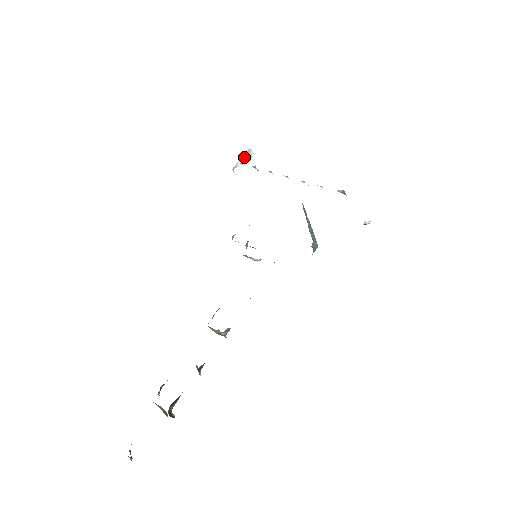
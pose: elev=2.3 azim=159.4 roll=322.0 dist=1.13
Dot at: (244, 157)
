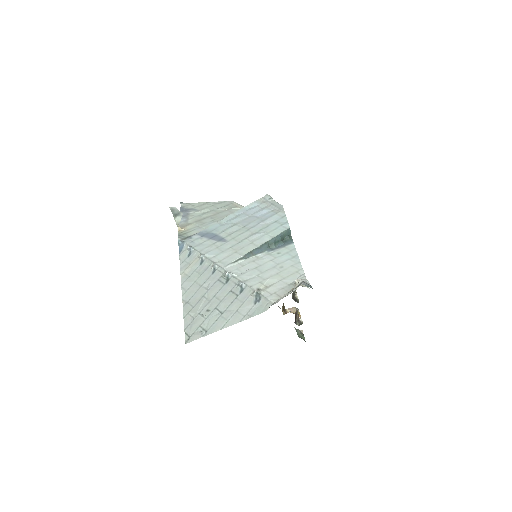
Dot at: (174, 215)
